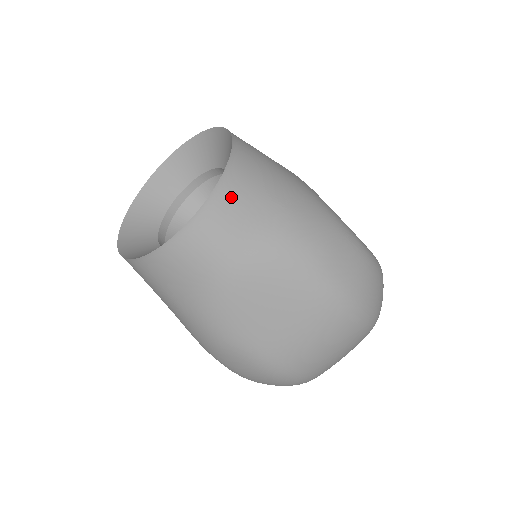
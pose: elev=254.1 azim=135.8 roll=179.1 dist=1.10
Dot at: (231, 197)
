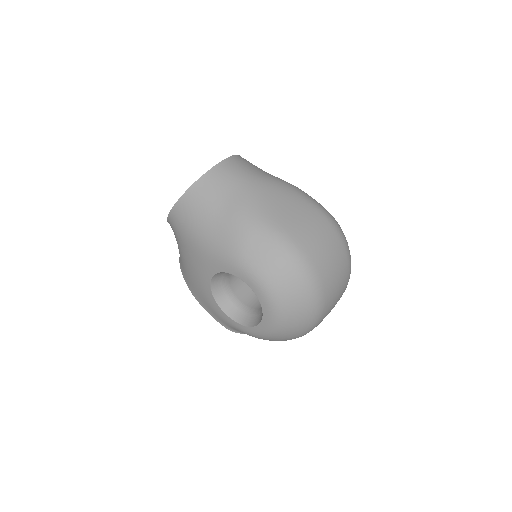
Dot at: (245, 160)
